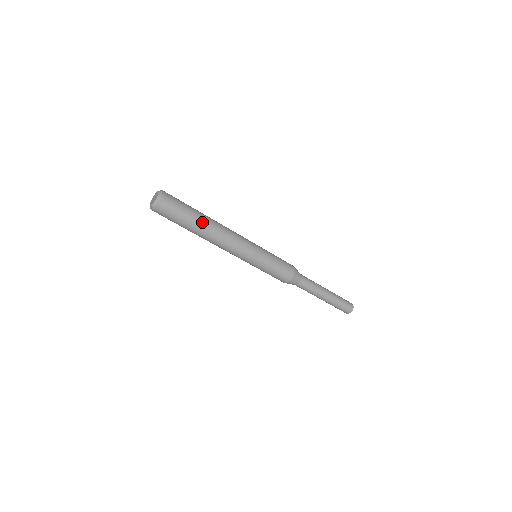
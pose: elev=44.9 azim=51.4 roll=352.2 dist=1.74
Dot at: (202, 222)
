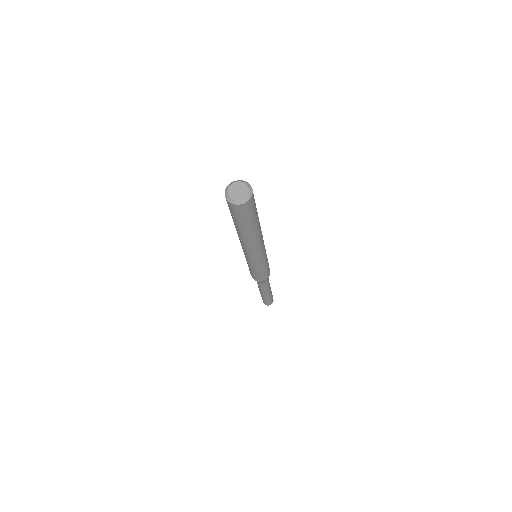
Dot at: (257, 227)
